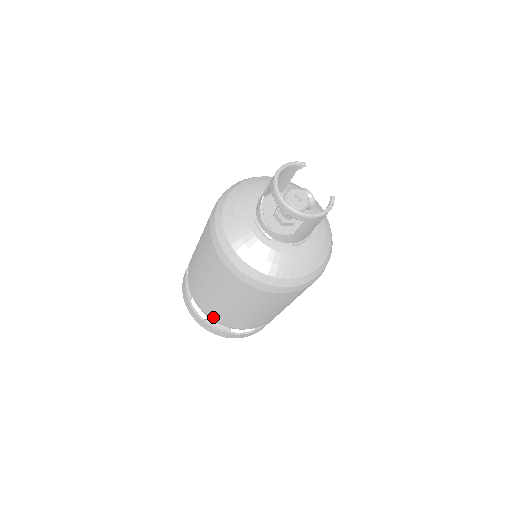
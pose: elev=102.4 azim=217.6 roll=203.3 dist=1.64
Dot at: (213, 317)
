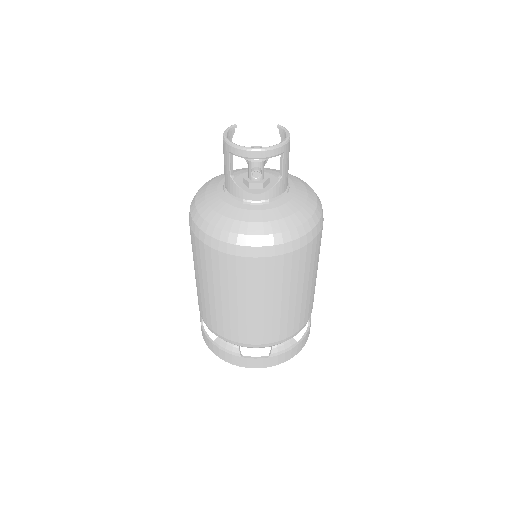
Dot at: (276, 339)
